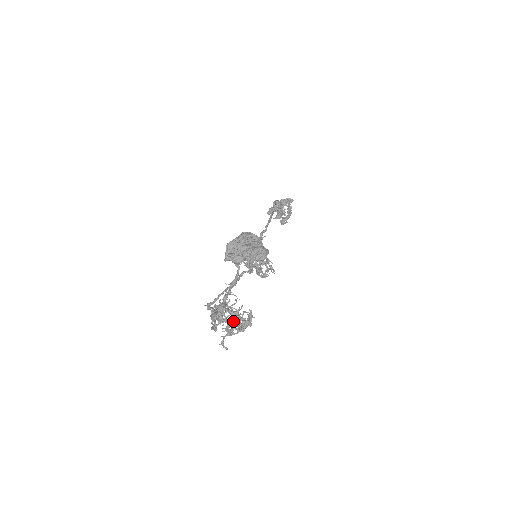
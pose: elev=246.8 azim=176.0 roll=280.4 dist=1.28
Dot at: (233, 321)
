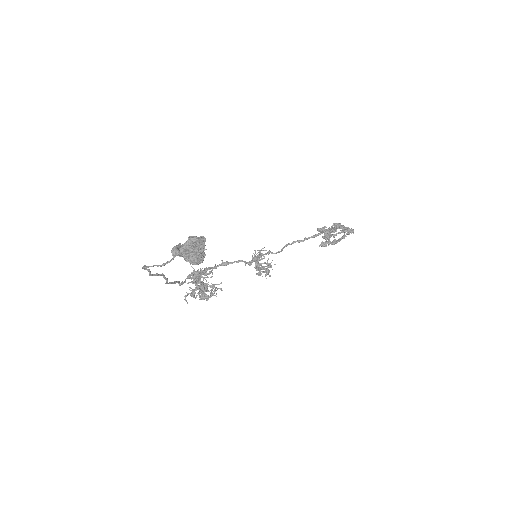
Dot at: occluded
